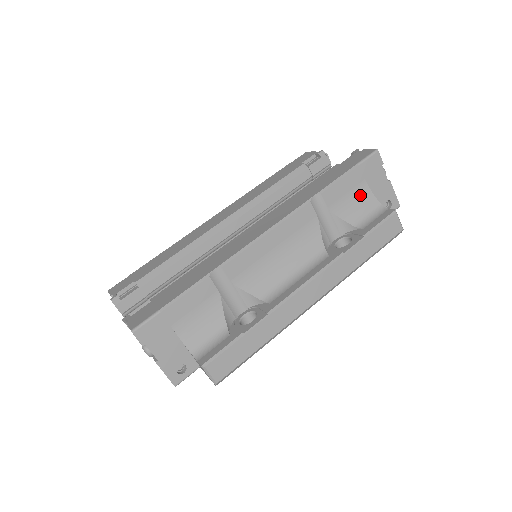
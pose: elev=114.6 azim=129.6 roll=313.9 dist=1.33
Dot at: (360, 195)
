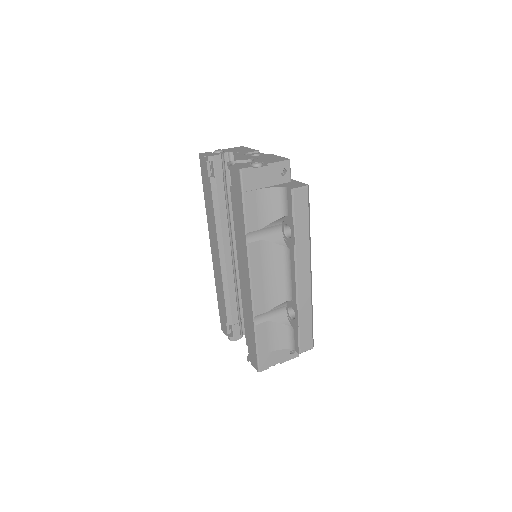
Dot at: (264, 199)
